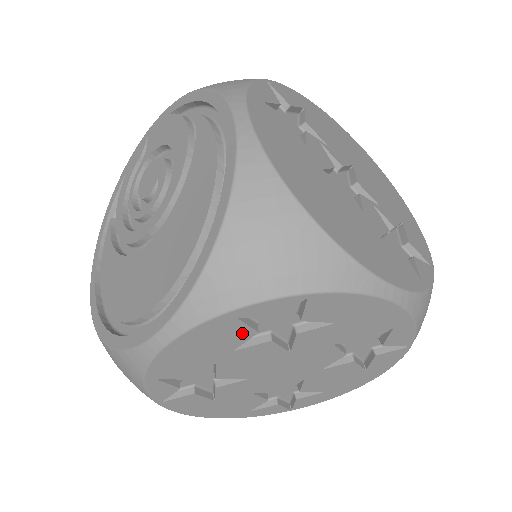
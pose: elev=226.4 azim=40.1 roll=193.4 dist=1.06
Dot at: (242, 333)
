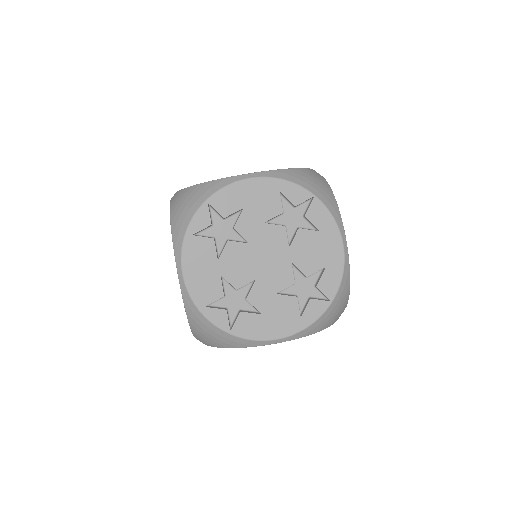
Dot at: (207, 244)
